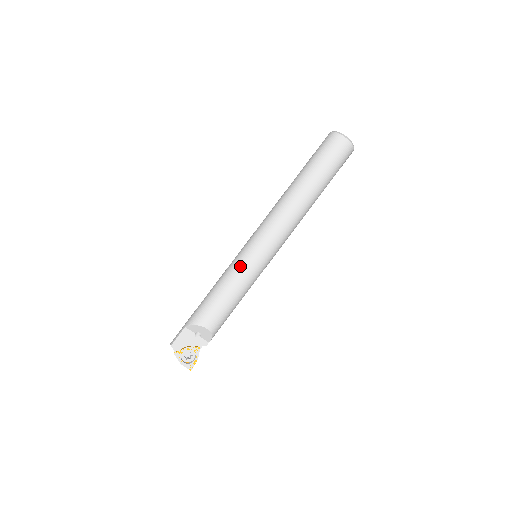
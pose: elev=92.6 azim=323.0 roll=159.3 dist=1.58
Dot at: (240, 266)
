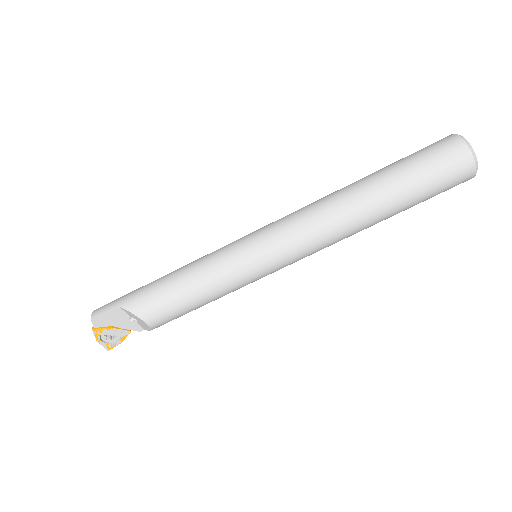
Dot at: (228, 269)
